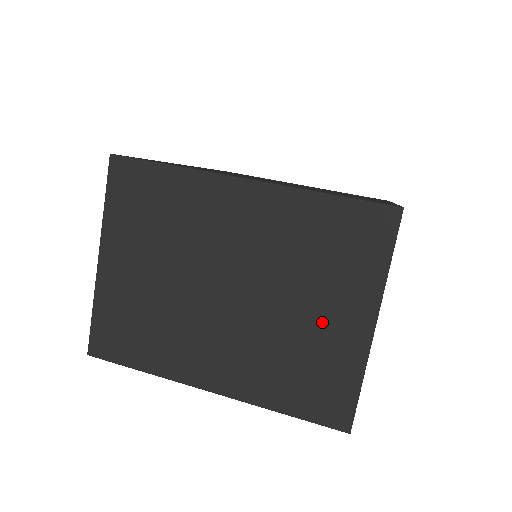
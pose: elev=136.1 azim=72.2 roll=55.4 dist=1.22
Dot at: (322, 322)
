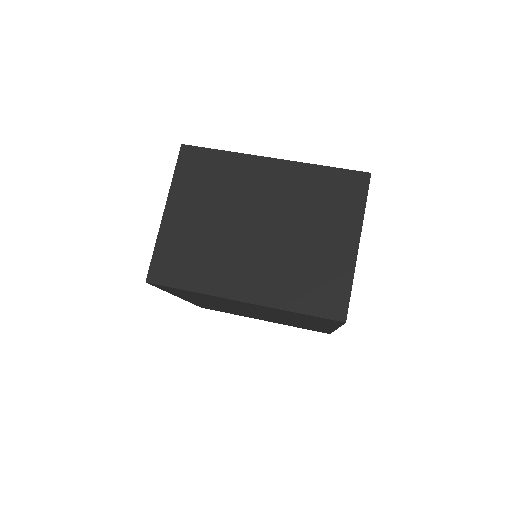
Dot at: (324, 245)
